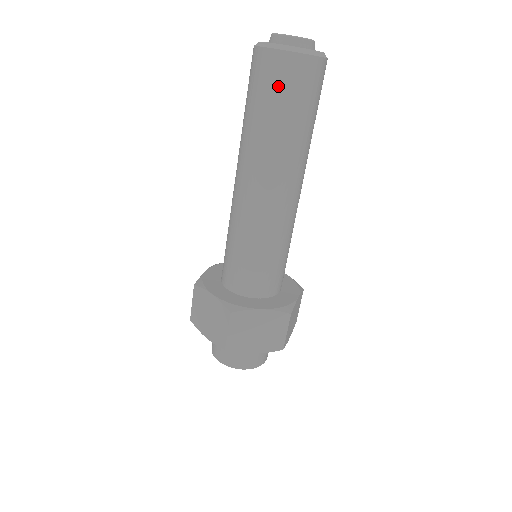
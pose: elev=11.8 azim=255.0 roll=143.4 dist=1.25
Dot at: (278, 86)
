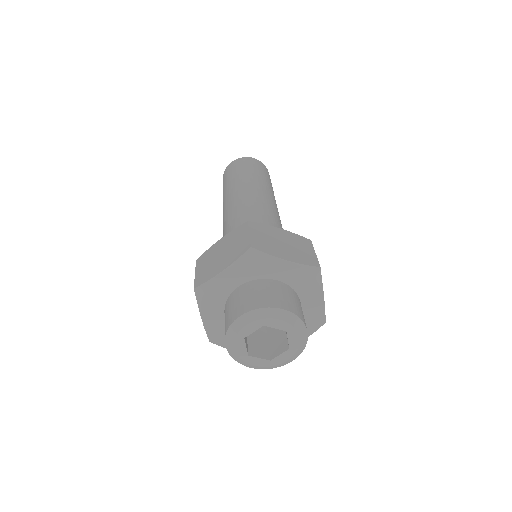
Dot at: (225, 179)
